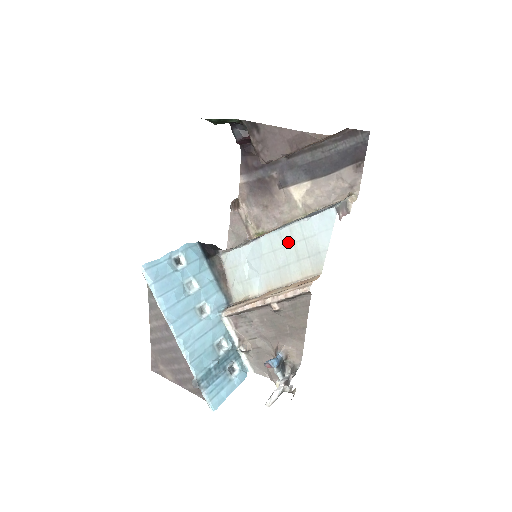
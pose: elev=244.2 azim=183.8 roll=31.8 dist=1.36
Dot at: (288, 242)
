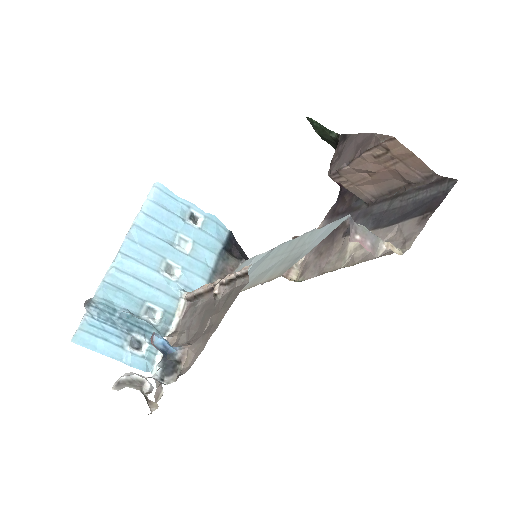
Dot at: (289, 249)
